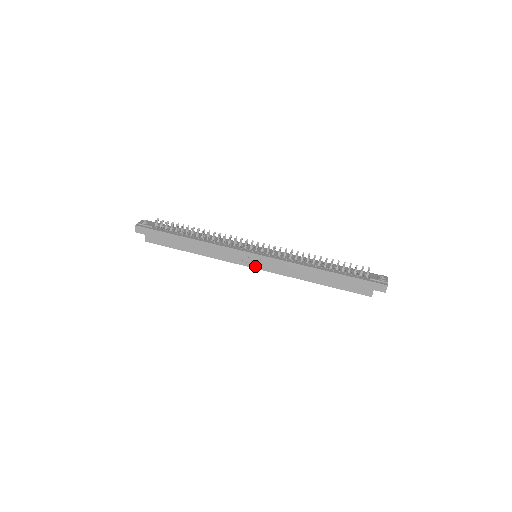
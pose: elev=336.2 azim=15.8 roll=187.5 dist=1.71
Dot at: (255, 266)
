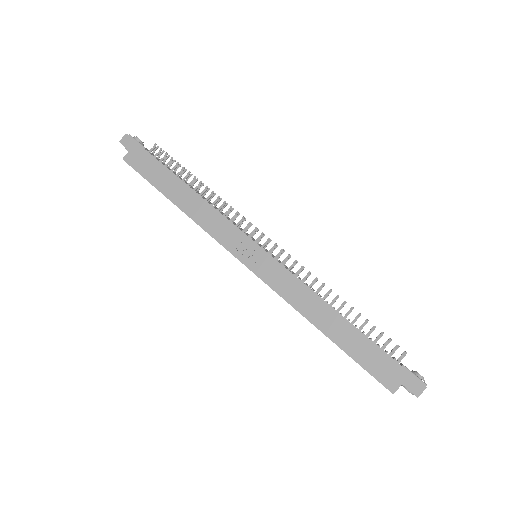
Dot at: (249, 264)
